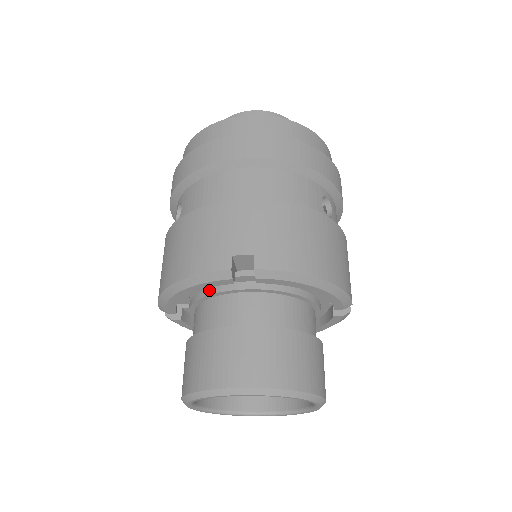
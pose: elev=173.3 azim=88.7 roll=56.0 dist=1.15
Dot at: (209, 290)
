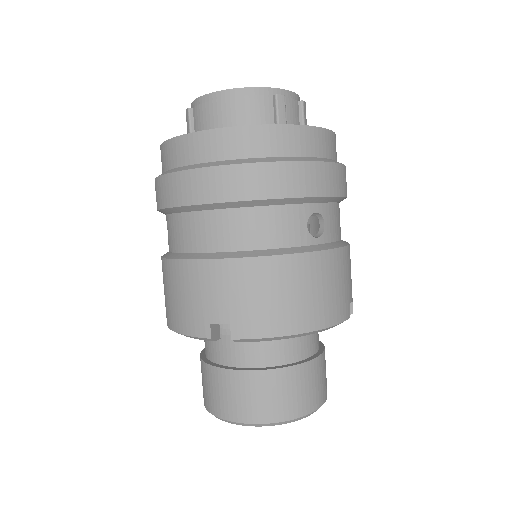
Dot at: occluded
